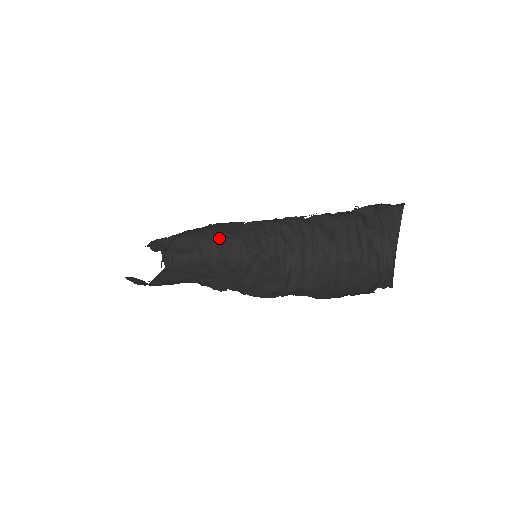
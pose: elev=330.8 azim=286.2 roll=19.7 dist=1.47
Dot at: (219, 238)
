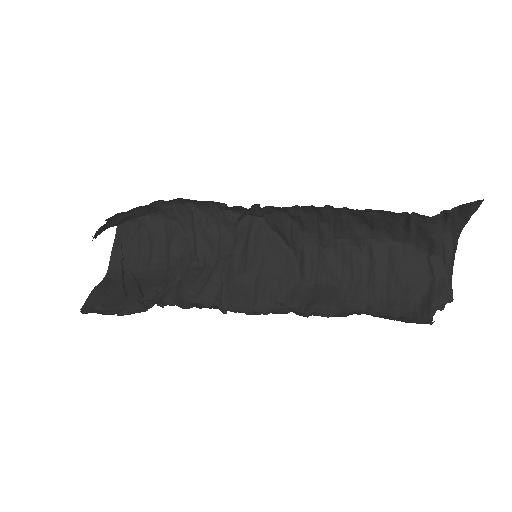
Dot at: occluded
